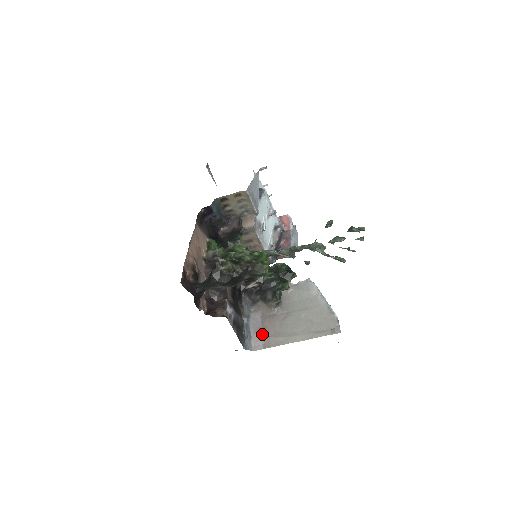
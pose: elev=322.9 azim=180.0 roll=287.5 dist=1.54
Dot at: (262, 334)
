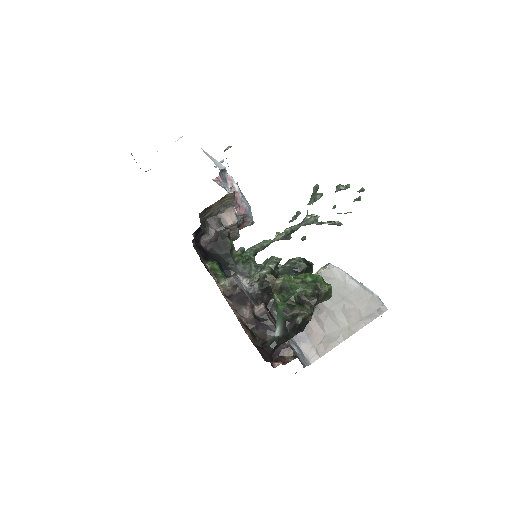
Dot at: (311, 343)
